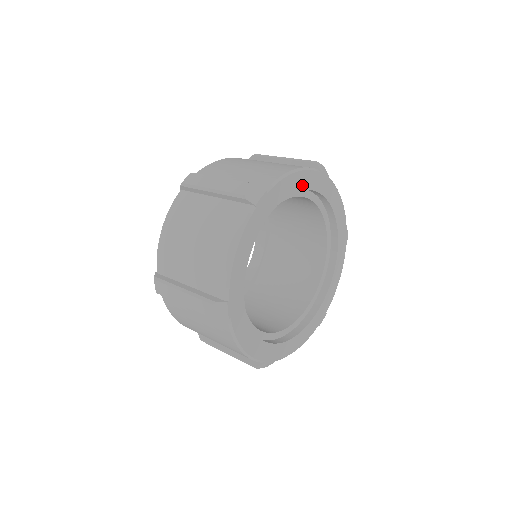
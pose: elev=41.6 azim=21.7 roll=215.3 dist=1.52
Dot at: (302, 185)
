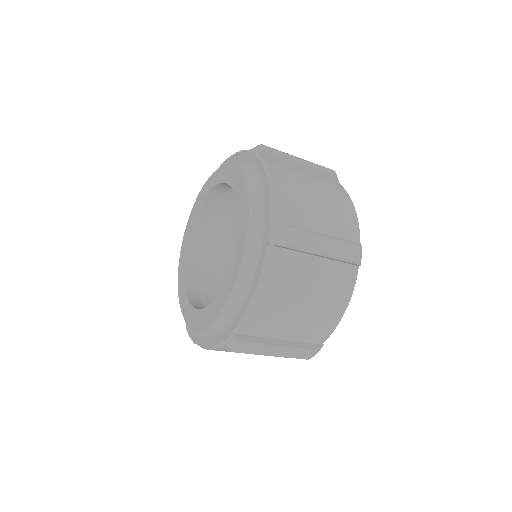
Dot at: occluded
